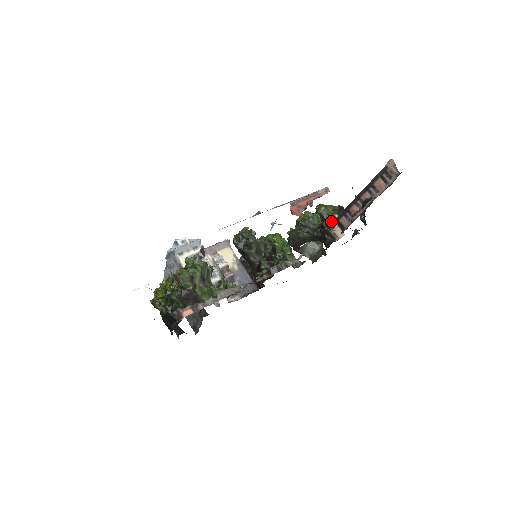
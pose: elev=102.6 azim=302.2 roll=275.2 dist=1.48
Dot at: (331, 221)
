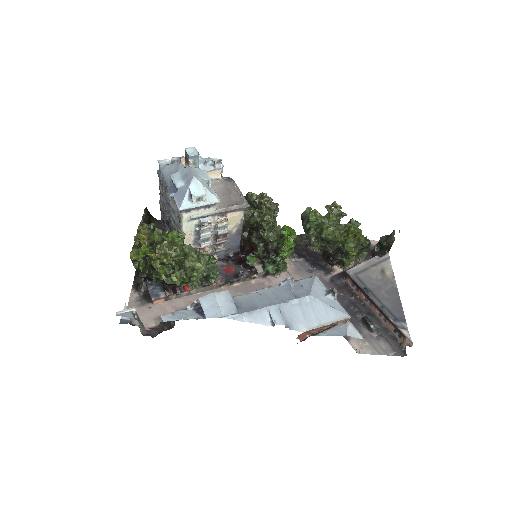
Dot at: (344, 263)
